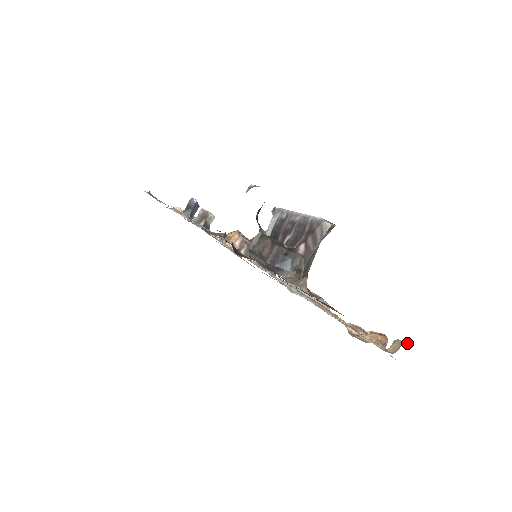
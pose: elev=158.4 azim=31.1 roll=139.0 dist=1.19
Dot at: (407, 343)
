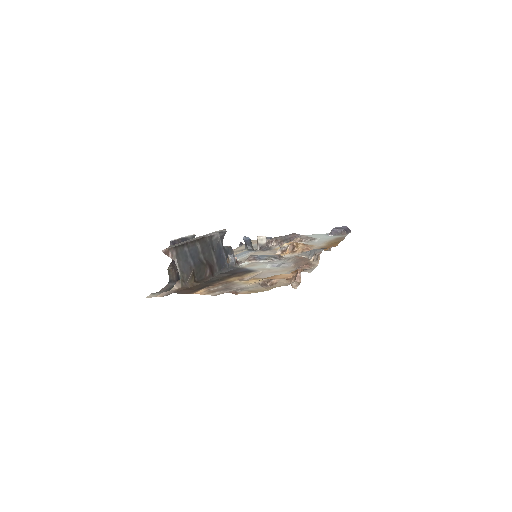
Dot at: occluded
